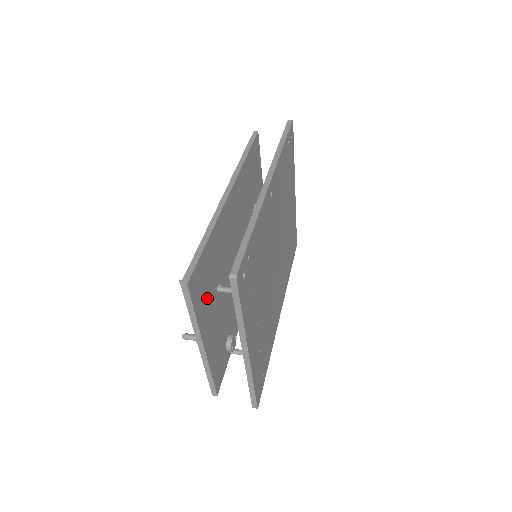
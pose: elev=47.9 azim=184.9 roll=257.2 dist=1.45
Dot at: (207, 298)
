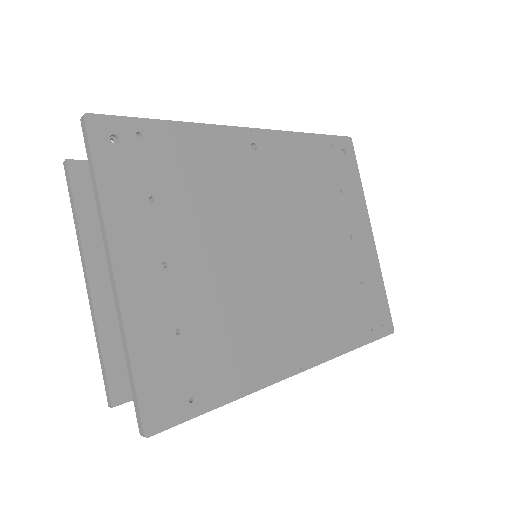
Dot at: occluded
